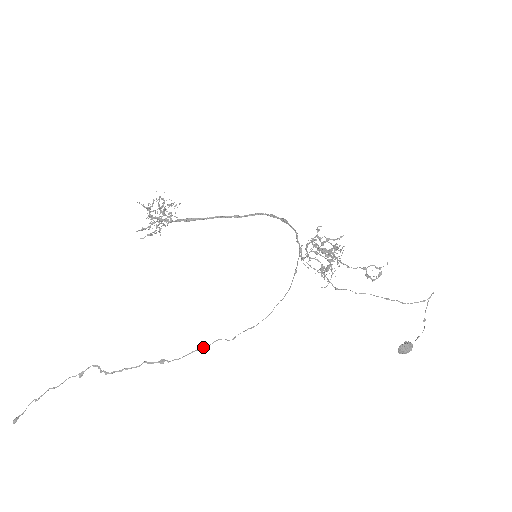
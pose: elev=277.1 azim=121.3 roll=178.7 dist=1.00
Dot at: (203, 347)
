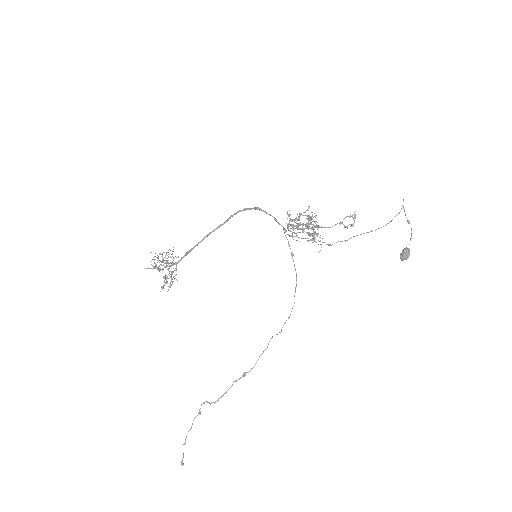
Dot at: (264, 350)
